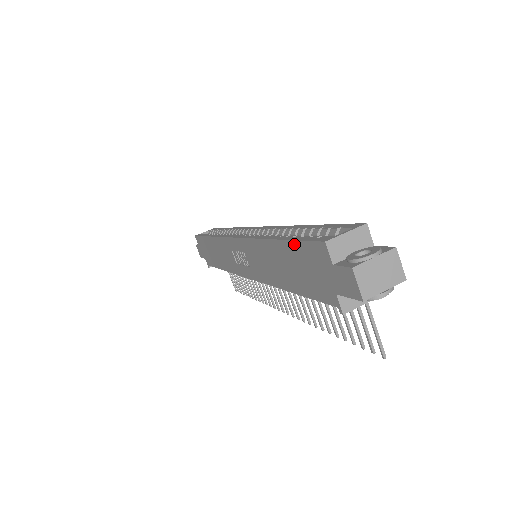
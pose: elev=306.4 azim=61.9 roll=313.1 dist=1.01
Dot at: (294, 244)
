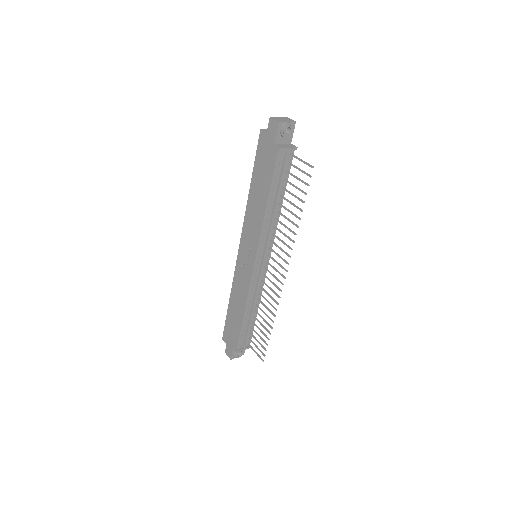
Dot at: (256, 162)
